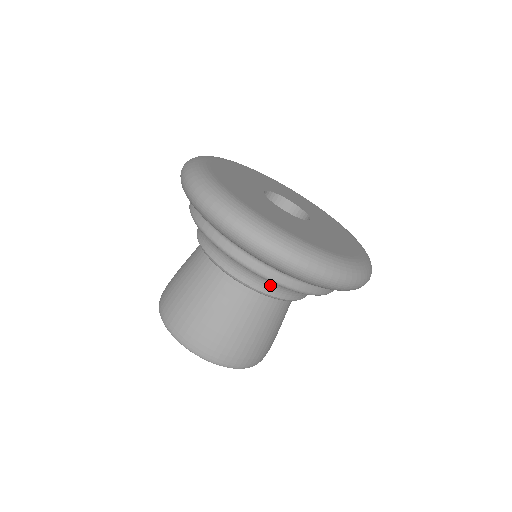
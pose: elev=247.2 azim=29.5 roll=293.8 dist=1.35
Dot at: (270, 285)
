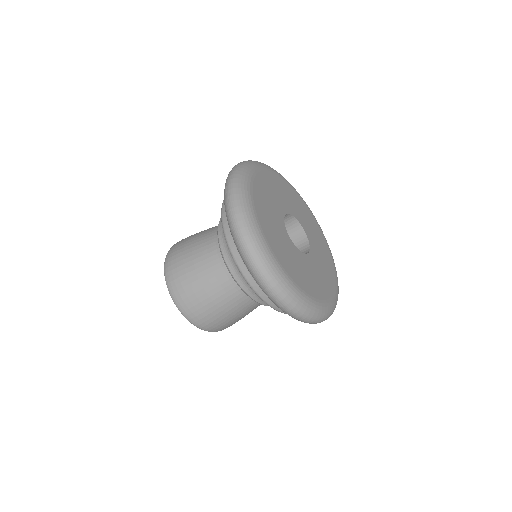
Dot at: (237, 268)
